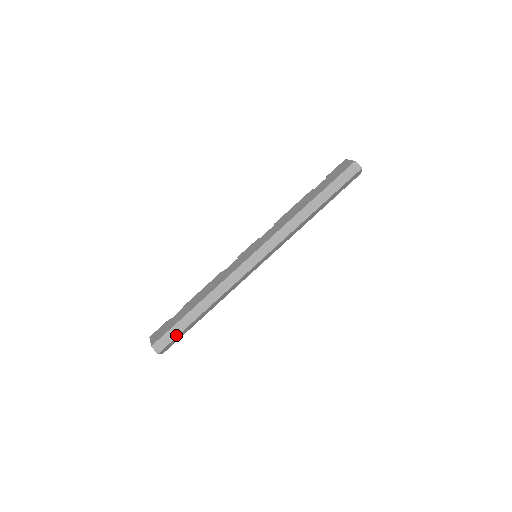
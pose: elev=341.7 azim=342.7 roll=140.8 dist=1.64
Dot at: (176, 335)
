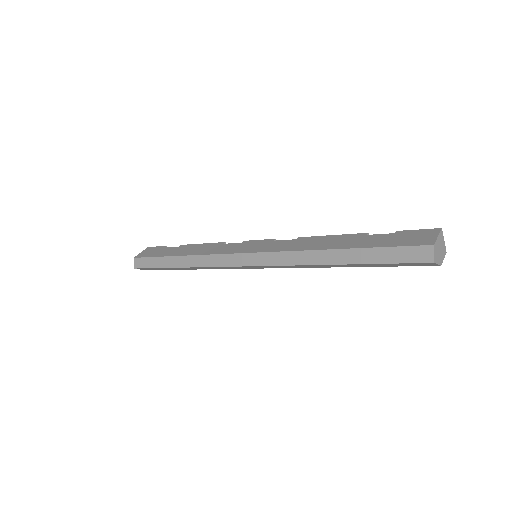
Dot at: (151, 266)
